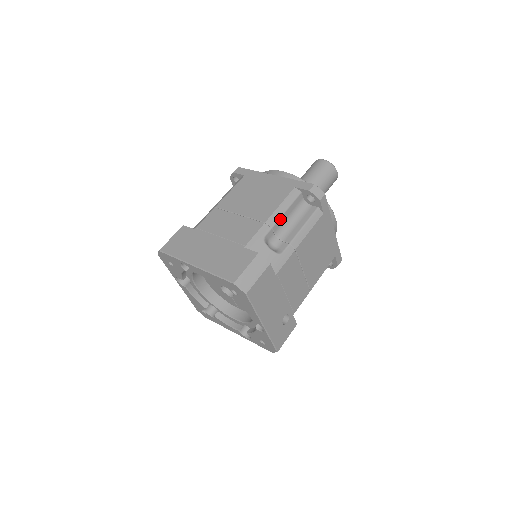
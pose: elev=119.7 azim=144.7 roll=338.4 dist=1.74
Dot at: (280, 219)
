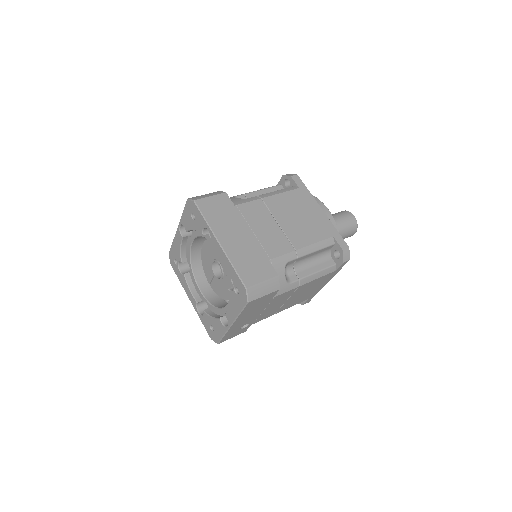
Dot at: (307, 255)
